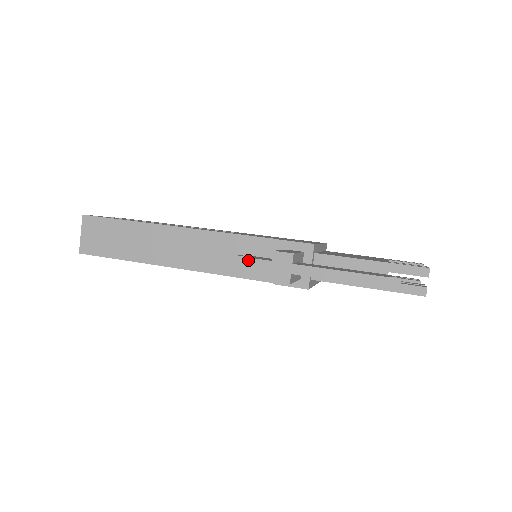
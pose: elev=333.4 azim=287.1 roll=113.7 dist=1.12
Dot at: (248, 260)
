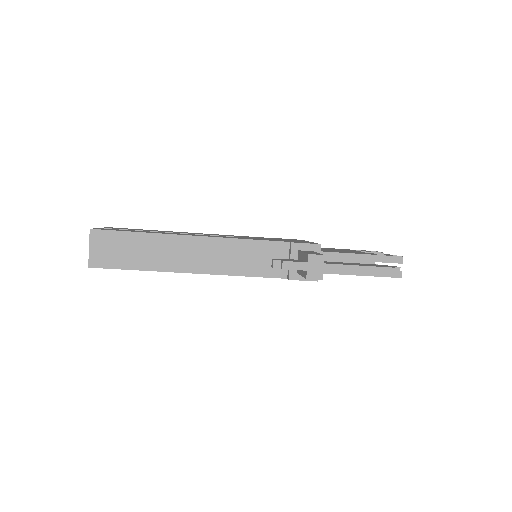
Dot at: (287, 263)
